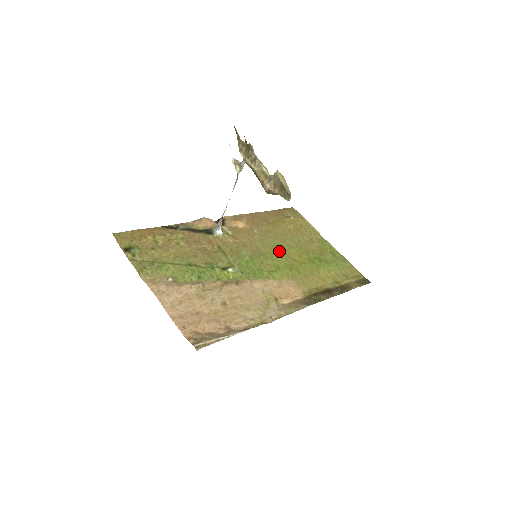
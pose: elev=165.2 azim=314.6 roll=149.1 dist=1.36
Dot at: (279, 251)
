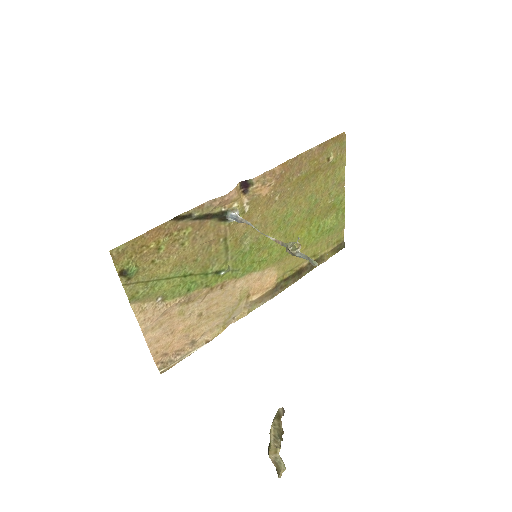
Dot at: (285, 226)
